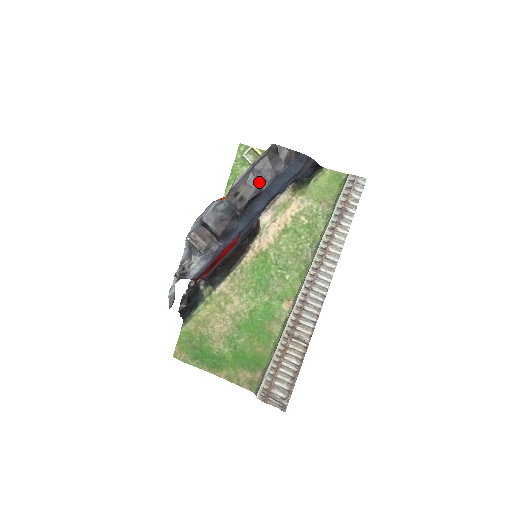
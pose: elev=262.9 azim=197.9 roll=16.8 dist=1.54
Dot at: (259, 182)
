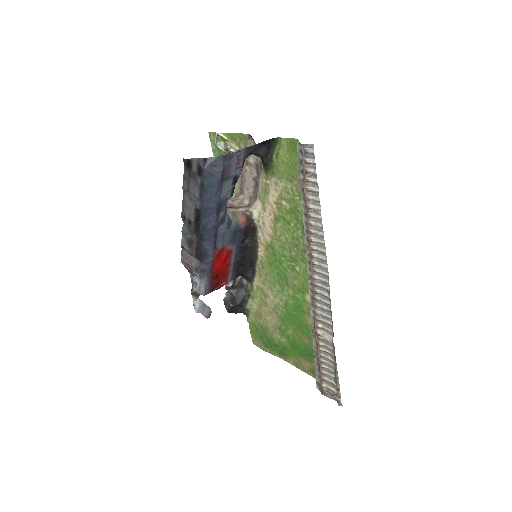
Dot at: (193, 201)
